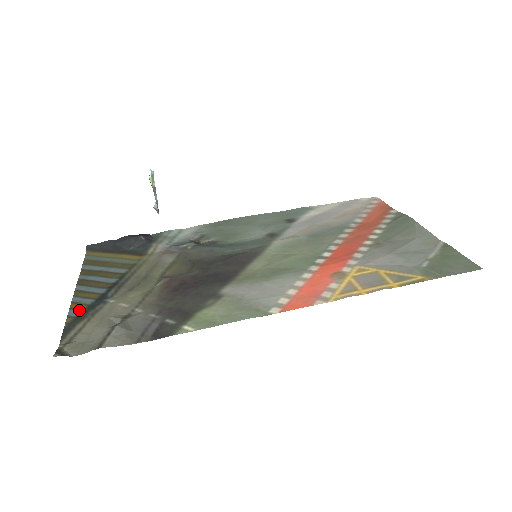
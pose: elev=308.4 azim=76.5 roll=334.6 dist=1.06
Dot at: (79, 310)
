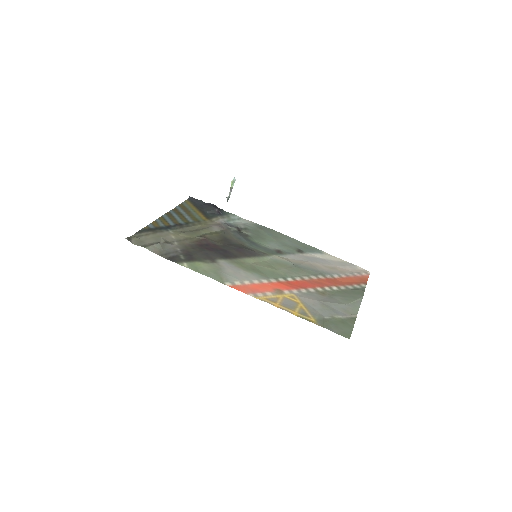
Dot at: (154, 226)
